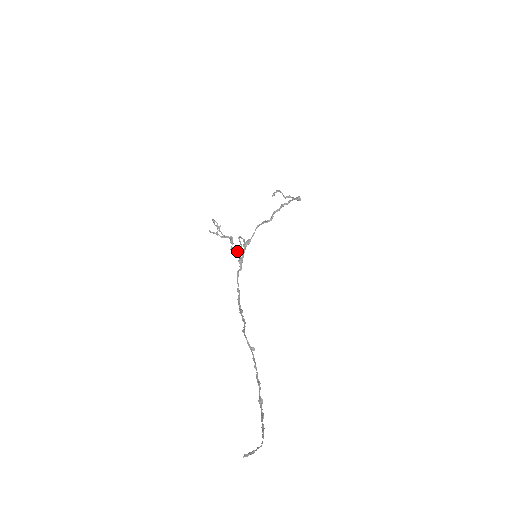
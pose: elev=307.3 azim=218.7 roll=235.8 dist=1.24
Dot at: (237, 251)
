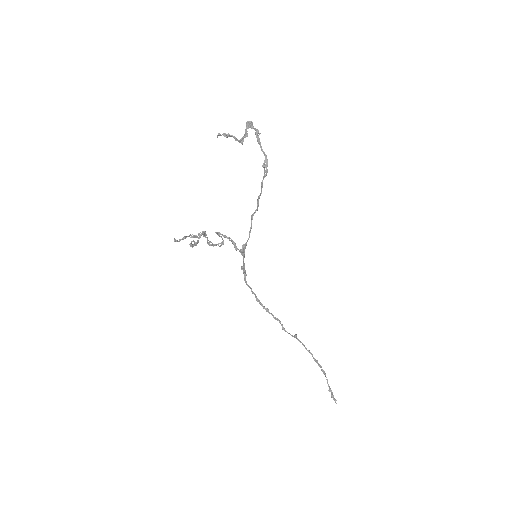
Dot at: (220, 246)
